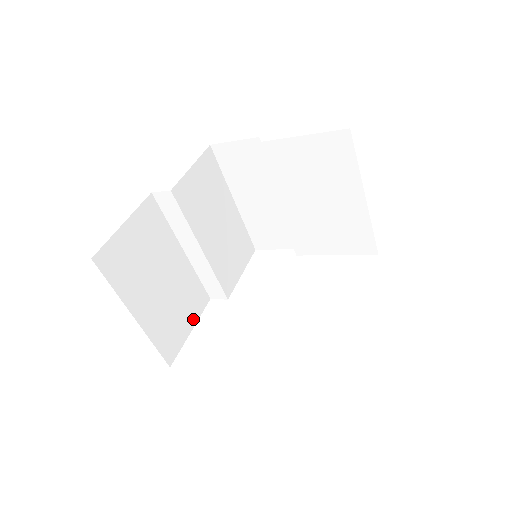
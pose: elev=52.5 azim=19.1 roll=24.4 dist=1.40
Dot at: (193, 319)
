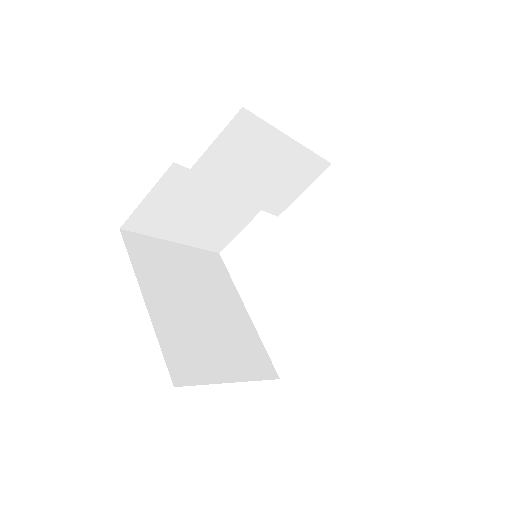
Dot at: (245, 221)
